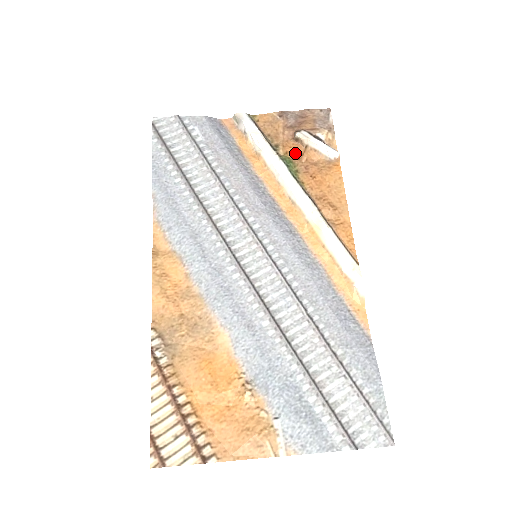
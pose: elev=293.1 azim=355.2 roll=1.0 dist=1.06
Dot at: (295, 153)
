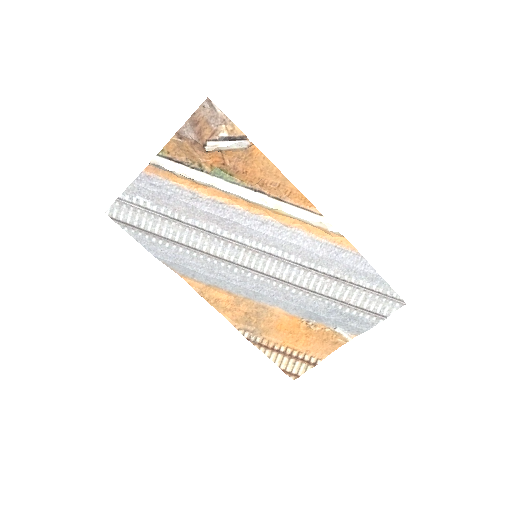
Dot at: (217, 161)
